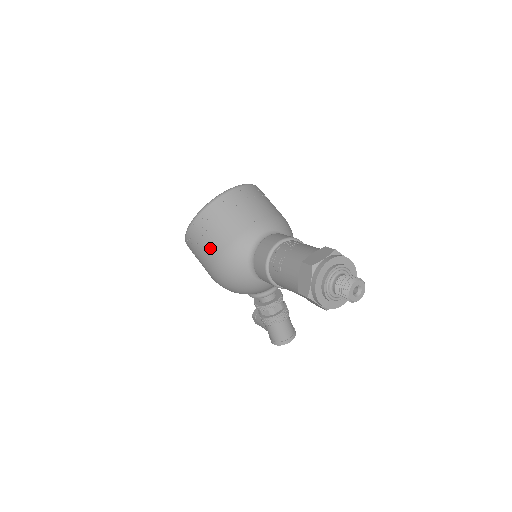
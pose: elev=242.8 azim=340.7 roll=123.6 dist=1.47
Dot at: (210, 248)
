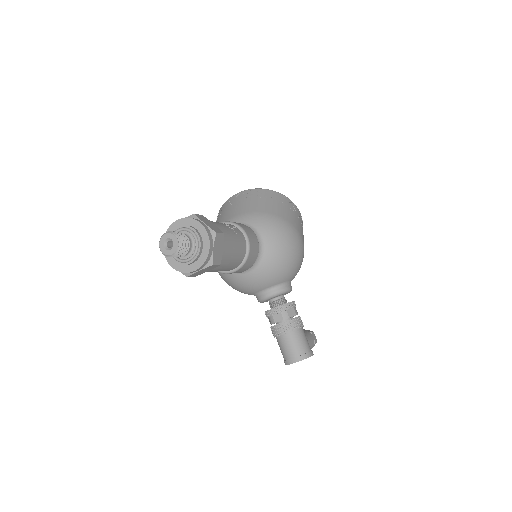
Dot at: occluded
